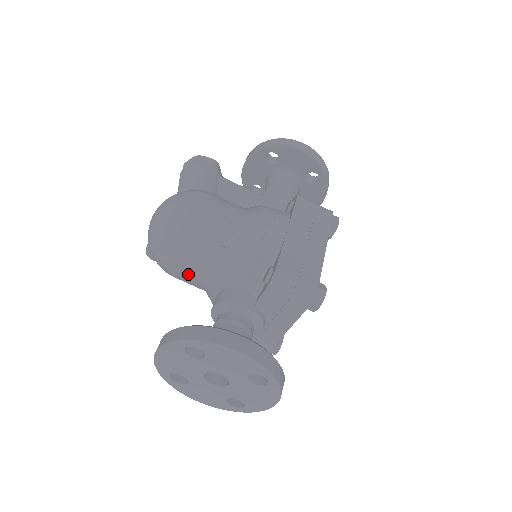
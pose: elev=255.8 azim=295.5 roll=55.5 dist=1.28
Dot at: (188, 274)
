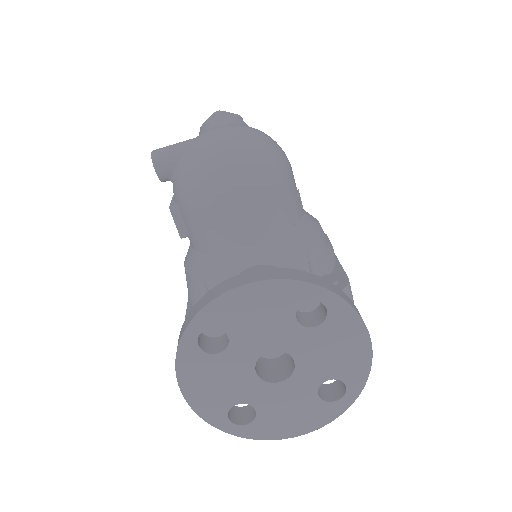
Dot at: (238, 220)
